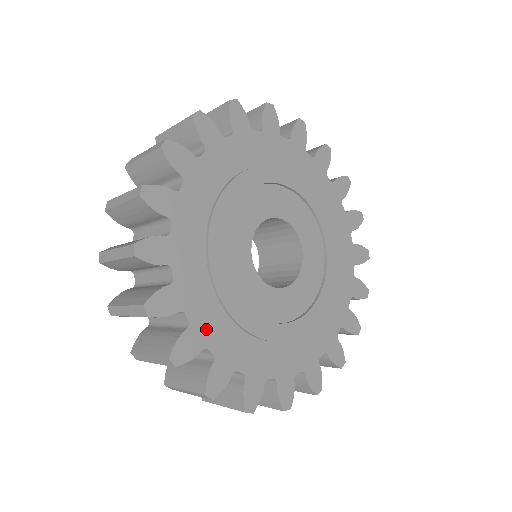
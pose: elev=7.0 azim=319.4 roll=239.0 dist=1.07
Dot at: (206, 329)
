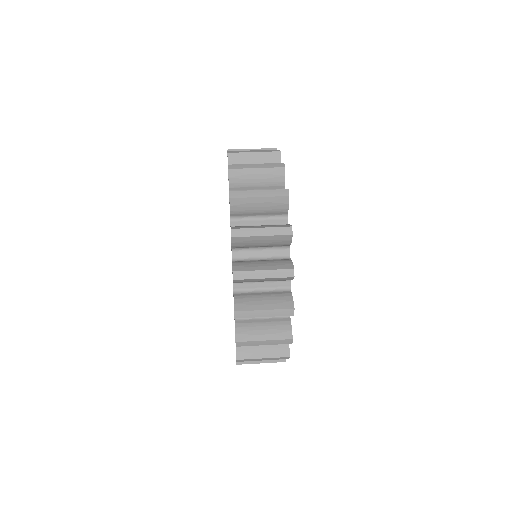
Dot at: occluded
